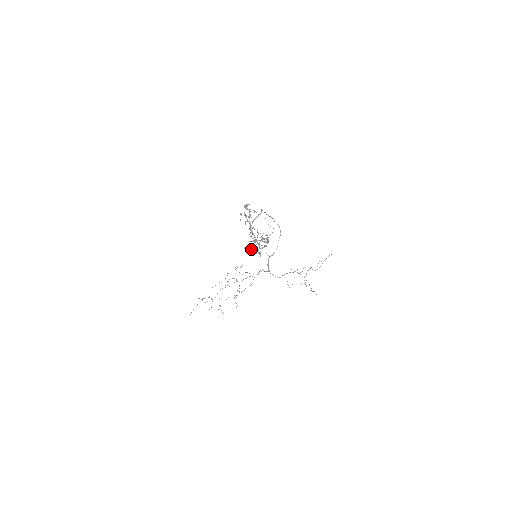
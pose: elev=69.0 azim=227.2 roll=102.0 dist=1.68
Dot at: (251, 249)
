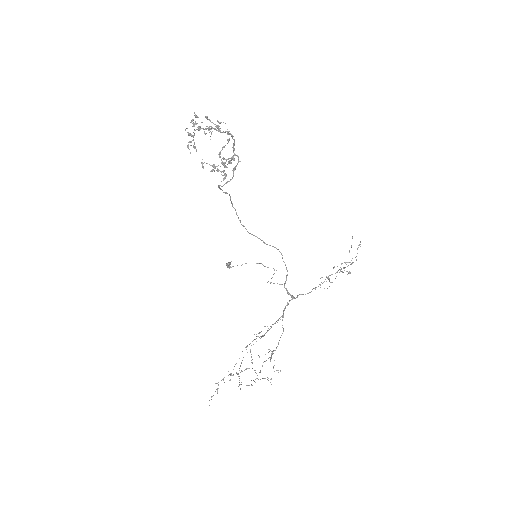
Dot at: (223, 178)
